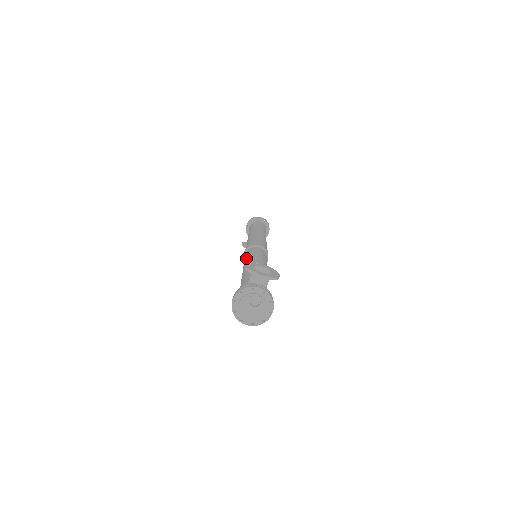
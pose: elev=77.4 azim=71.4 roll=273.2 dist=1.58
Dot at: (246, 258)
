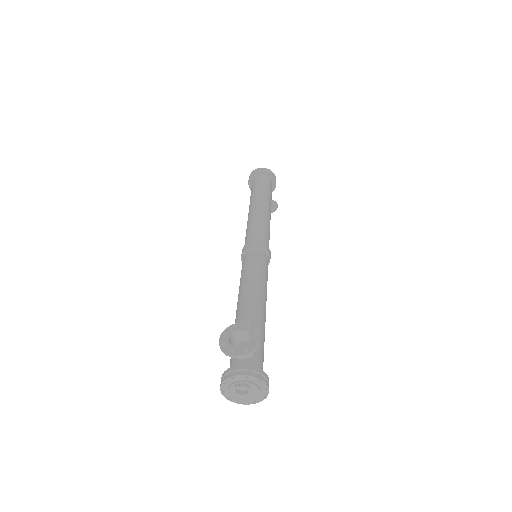
Dot at: (240, 280)
